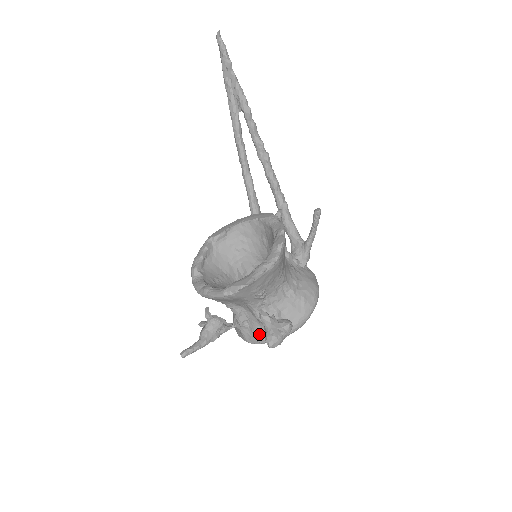
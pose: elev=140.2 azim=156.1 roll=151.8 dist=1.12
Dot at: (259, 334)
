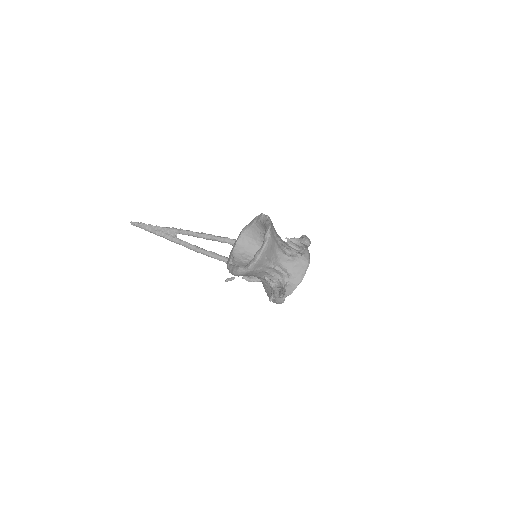
Dot at: (299, 270)
